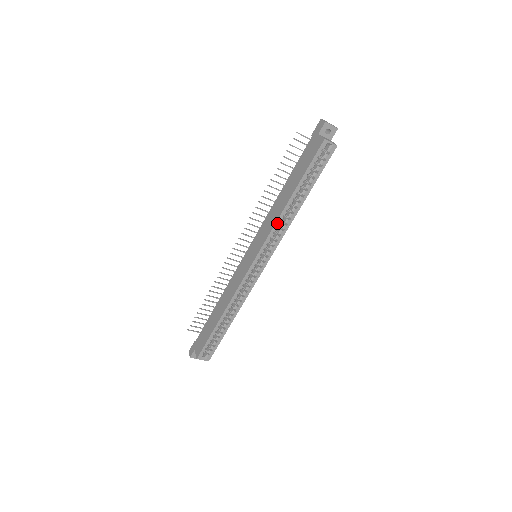
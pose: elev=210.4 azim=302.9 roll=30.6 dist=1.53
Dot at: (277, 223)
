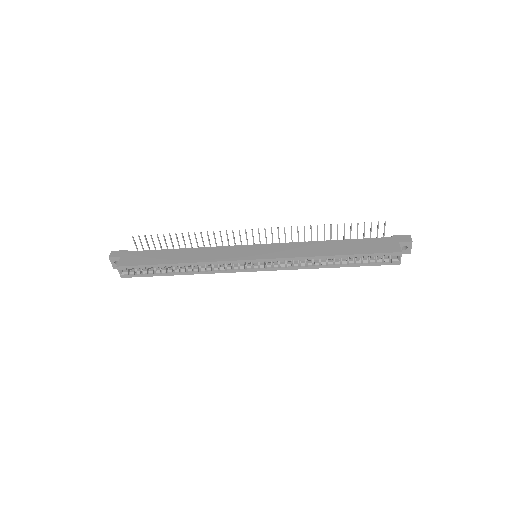
Dot at: (304, 258)
